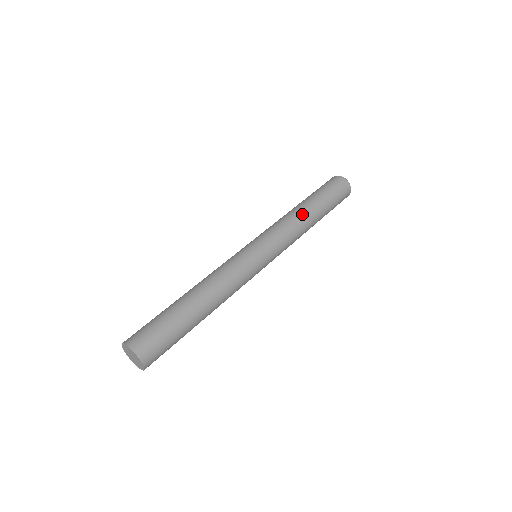
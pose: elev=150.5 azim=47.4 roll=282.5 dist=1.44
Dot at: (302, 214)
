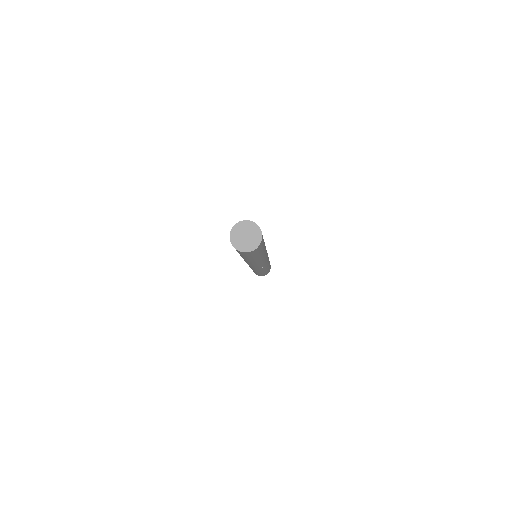
Dot at: occluded
